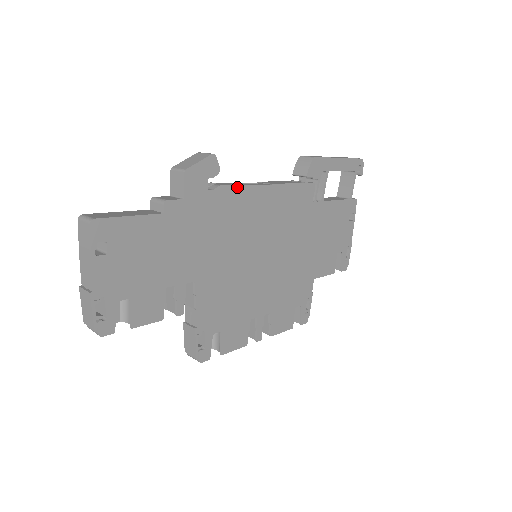
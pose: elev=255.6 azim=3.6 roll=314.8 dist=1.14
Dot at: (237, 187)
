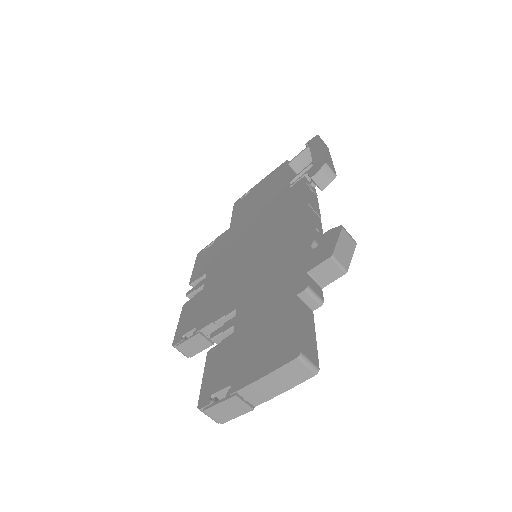
Dot at: occluded
